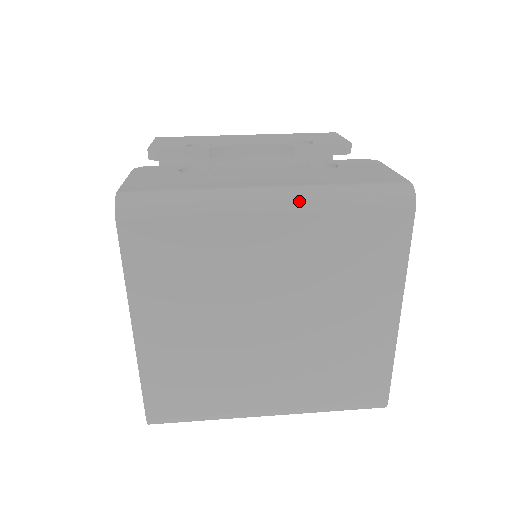
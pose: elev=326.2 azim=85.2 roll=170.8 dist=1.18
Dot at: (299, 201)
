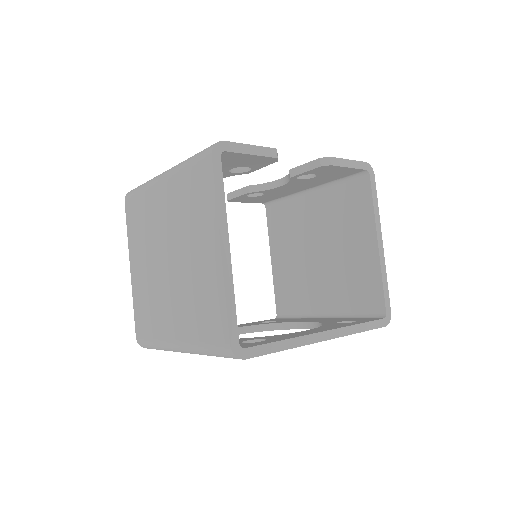
Dot at: (171, 170)
